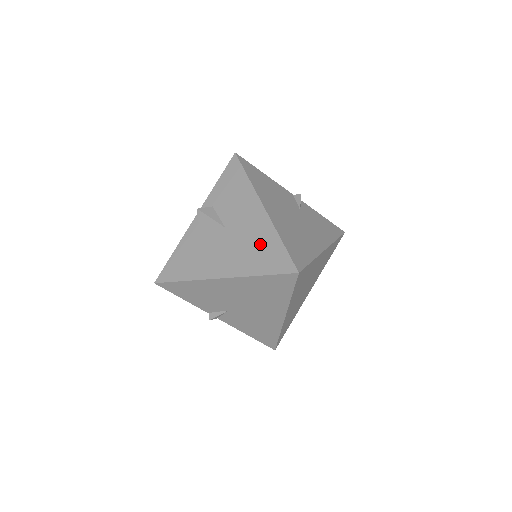
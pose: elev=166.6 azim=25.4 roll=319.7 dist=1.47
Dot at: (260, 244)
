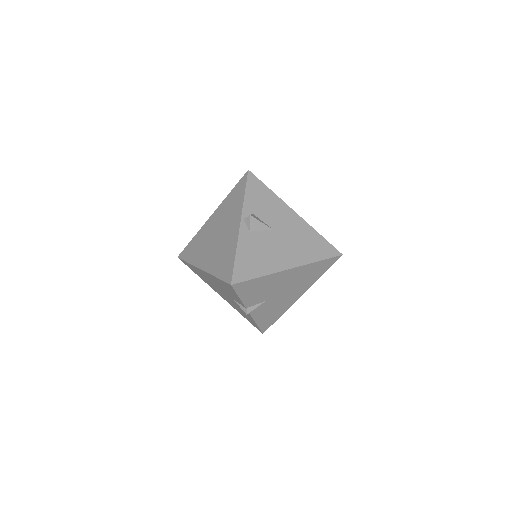
Dot at: (308, 239)
